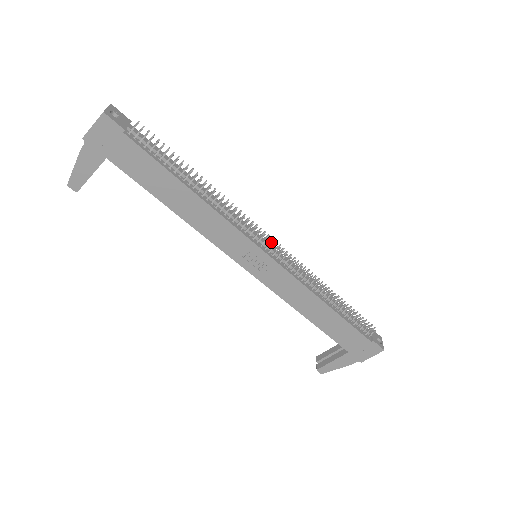
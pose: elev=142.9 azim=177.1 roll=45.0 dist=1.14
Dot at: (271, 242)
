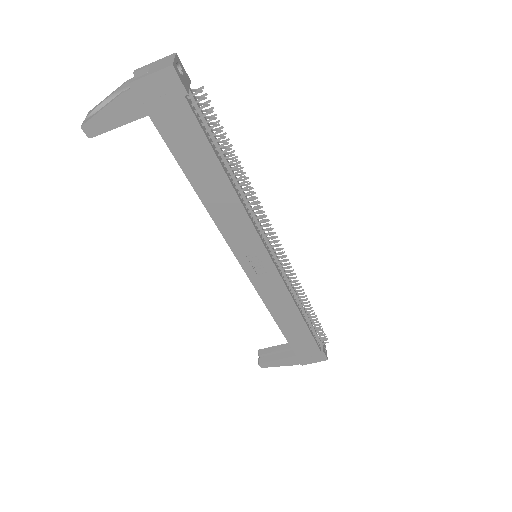
Dot at: (279, 249)
